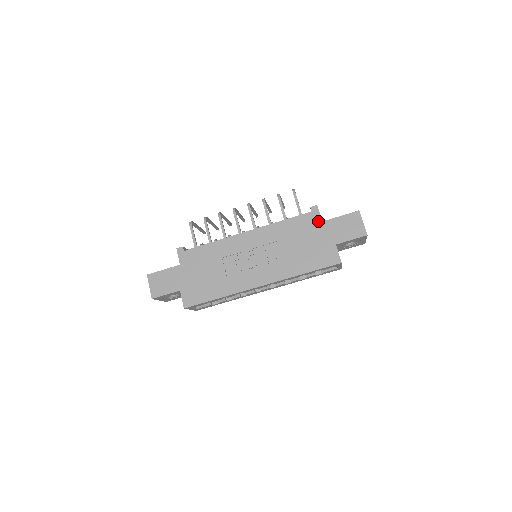
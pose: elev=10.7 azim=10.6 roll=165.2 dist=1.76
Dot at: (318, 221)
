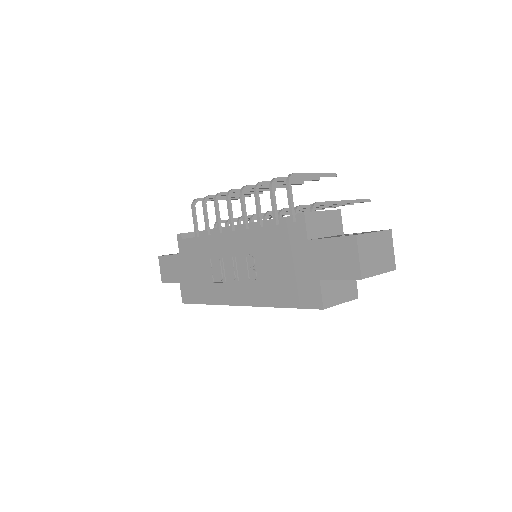
Dot at: (302, 238)
